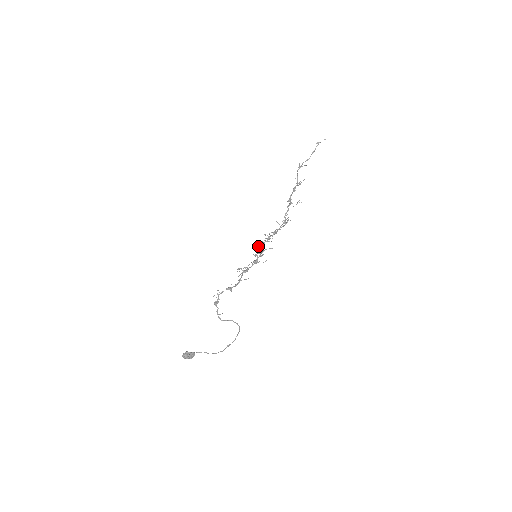
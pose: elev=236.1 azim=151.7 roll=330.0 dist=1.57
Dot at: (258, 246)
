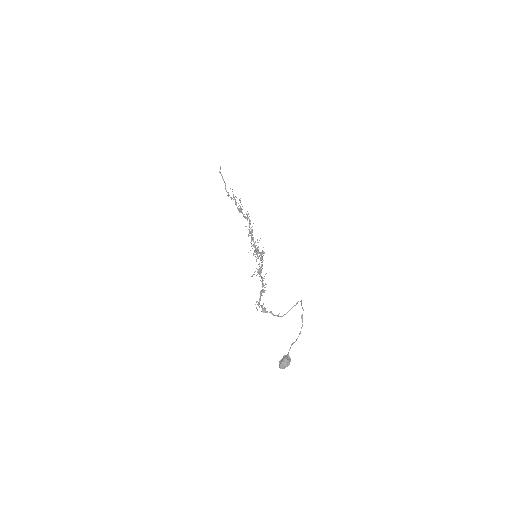
Dot at: occluded
